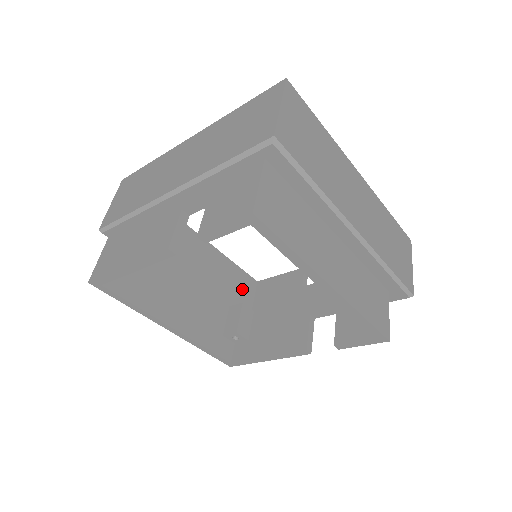
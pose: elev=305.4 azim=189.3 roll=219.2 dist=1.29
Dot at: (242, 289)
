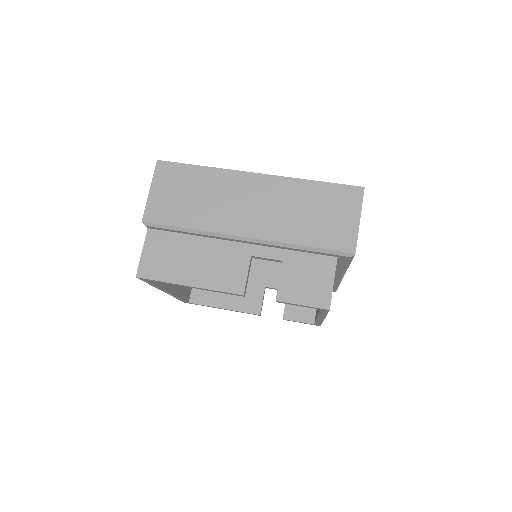
Dot at: occluded
